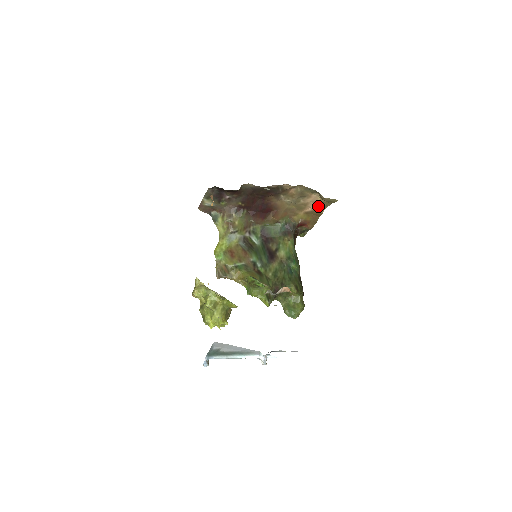
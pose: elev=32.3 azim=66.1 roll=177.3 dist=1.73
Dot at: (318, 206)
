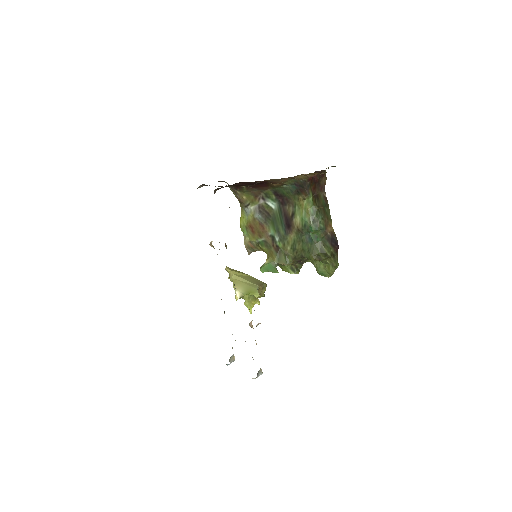
Dot at: occluded
